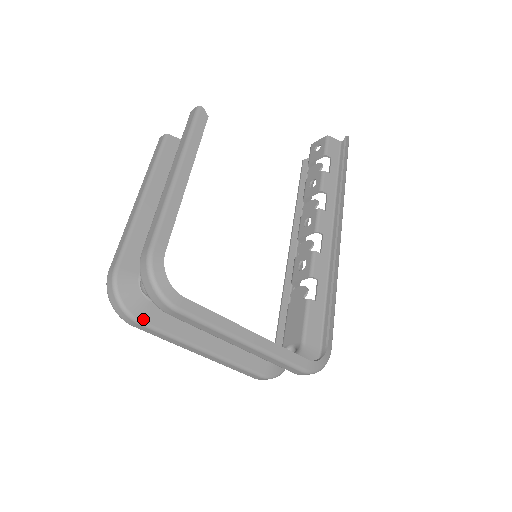
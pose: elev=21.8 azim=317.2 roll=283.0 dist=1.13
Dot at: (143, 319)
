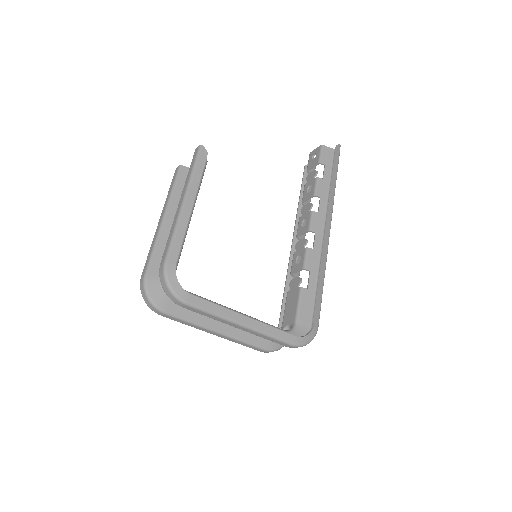
Dot at: (167, 310)
